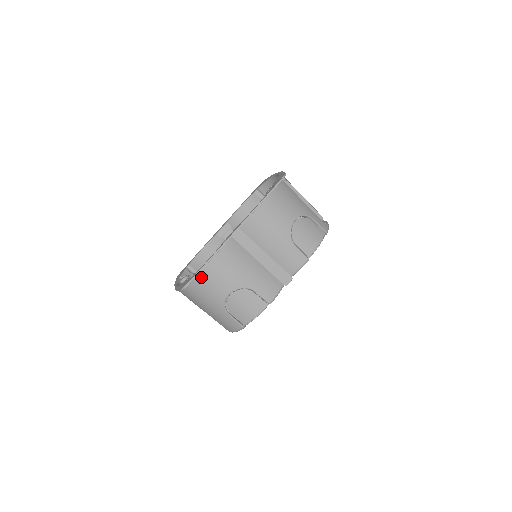
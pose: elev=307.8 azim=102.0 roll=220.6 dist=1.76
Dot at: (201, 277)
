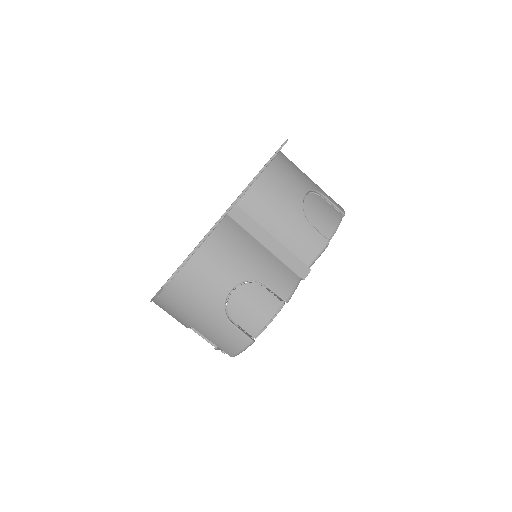
Dot at: (190, 268)
